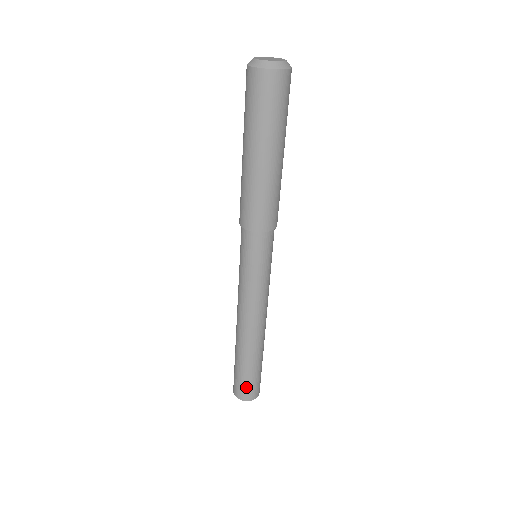
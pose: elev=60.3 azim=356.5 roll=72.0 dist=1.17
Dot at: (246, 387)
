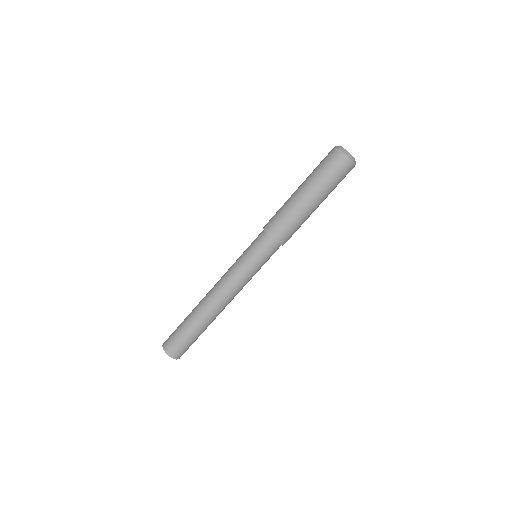
Dot at: (180, 346)
